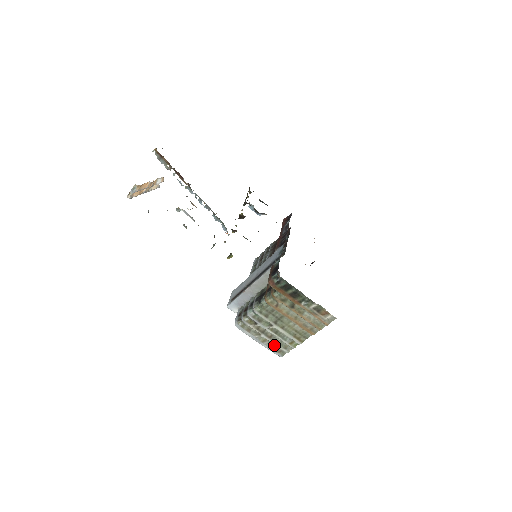
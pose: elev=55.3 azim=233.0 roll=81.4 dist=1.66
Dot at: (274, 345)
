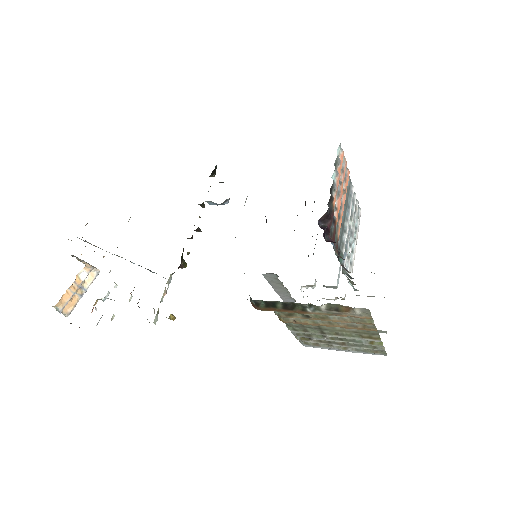
Dot at: (361, 348)
